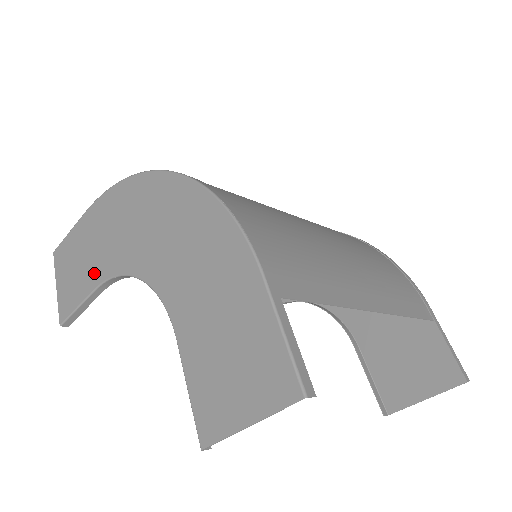
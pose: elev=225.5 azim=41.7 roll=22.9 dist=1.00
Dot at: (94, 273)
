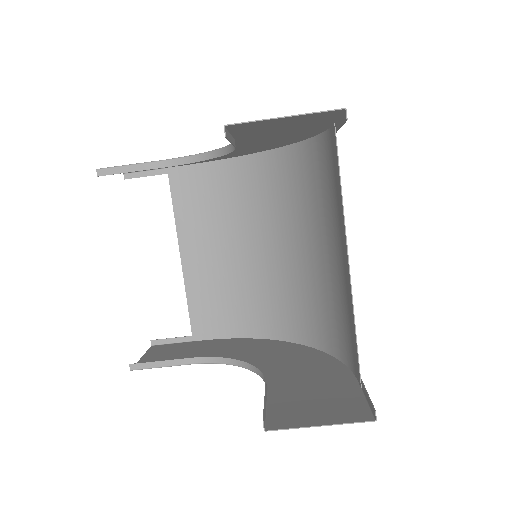
Dot at: occluded
